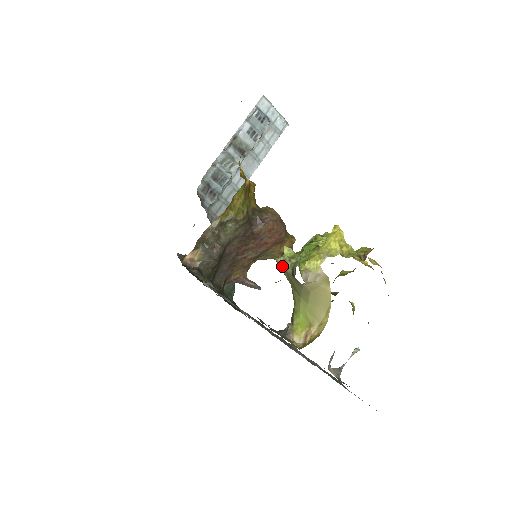
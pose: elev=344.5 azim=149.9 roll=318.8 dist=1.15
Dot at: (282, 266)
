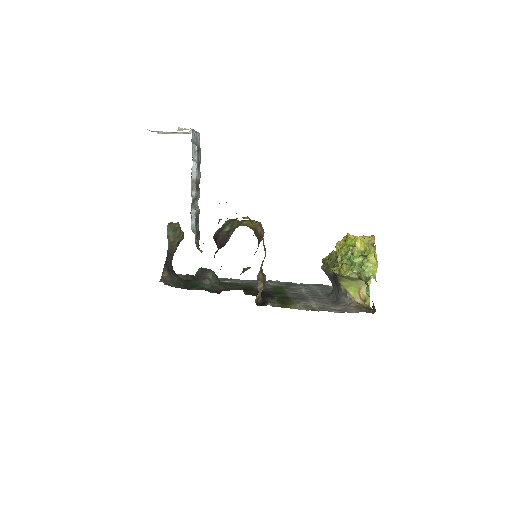
Dot at: (347, 276)
